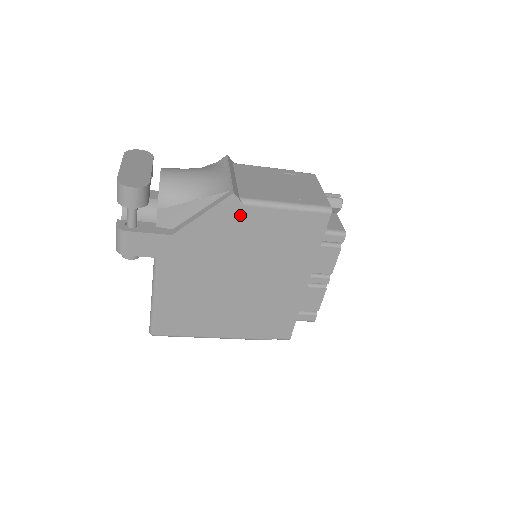
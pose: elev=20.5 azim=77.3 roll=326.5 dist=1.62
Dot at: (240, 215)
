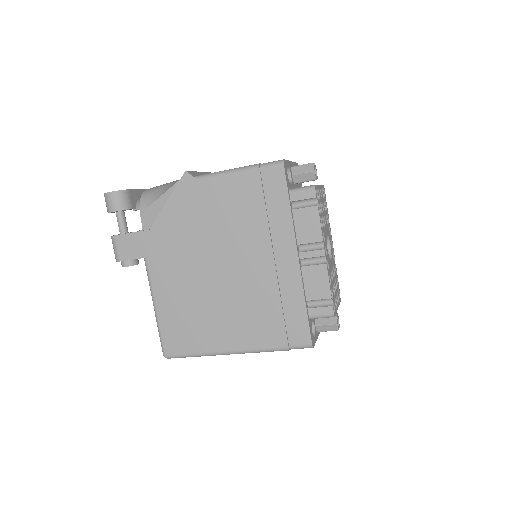
Dot at: (199, 192)
